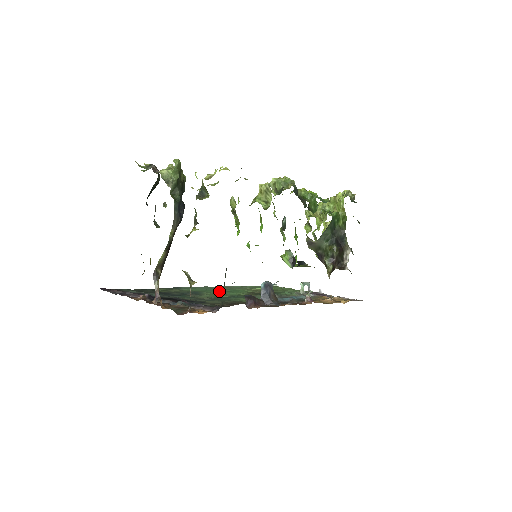
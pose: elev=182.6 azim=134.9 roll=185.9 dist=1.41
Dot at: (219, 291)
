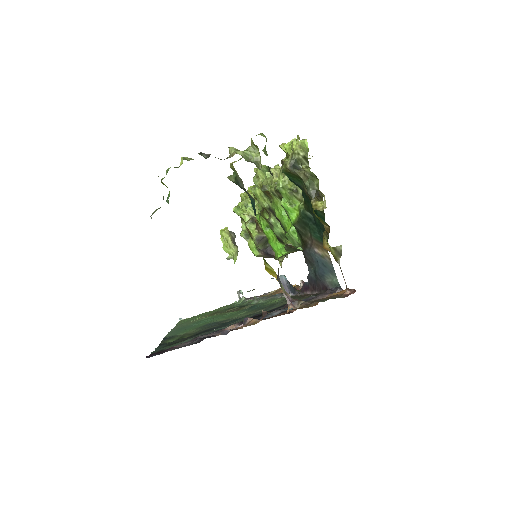
Dot at: occluded
